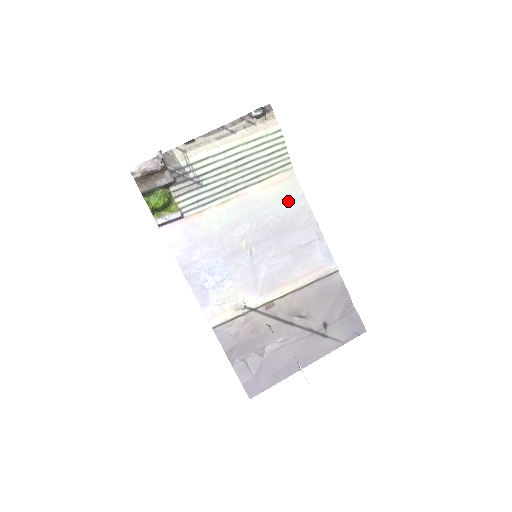
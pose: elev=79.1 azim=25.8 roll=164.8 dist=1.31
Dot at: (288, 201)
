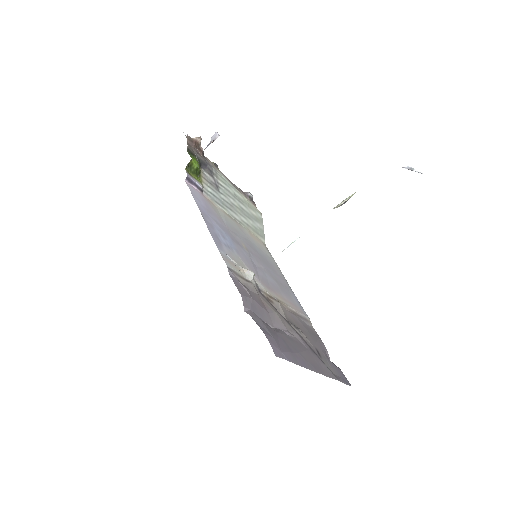
Dot at: (267, 255)
